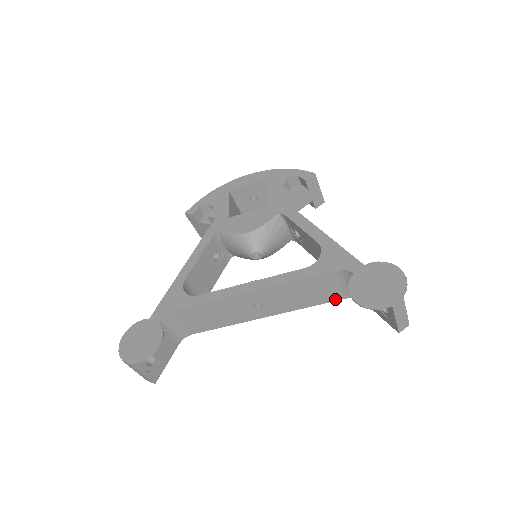
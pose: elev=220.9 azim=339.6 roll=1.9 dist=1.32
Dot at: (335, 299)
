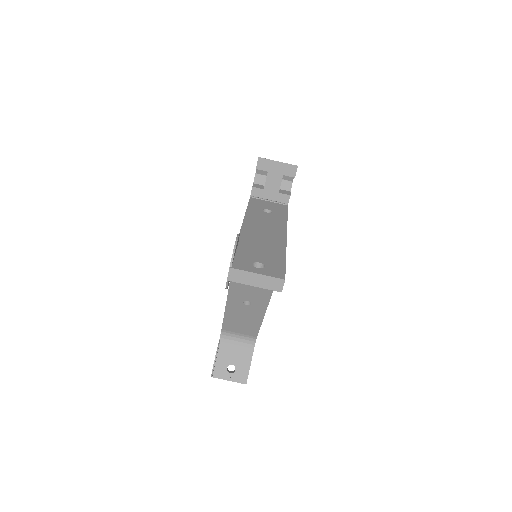
Dot at: occluded
